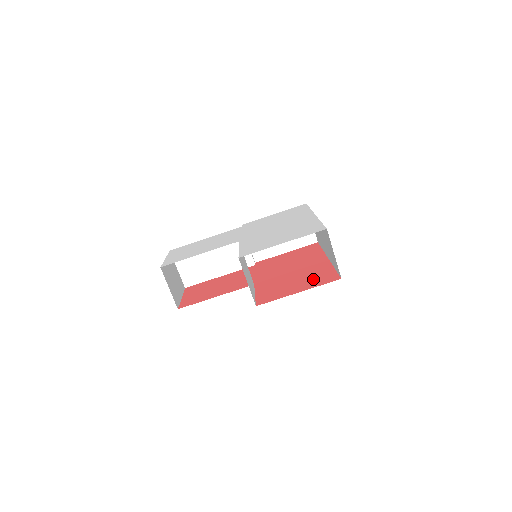
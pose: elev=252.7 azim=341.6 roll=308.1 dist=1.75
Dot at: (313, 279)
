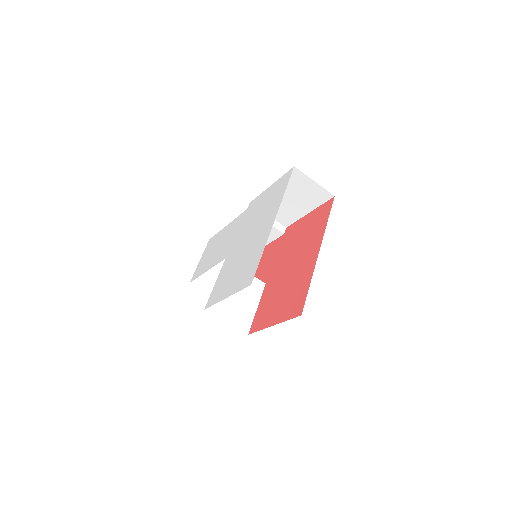
Dot at: (290, 301)
